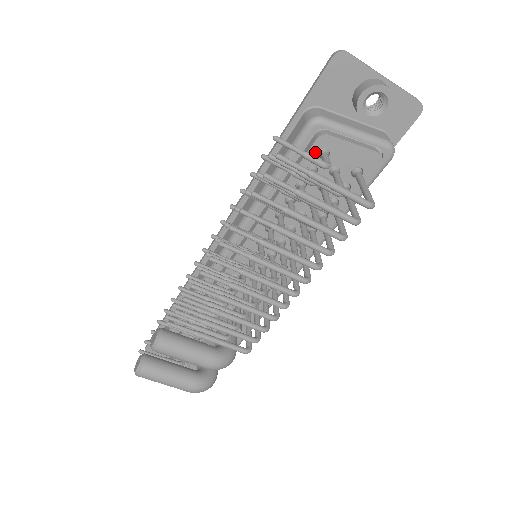
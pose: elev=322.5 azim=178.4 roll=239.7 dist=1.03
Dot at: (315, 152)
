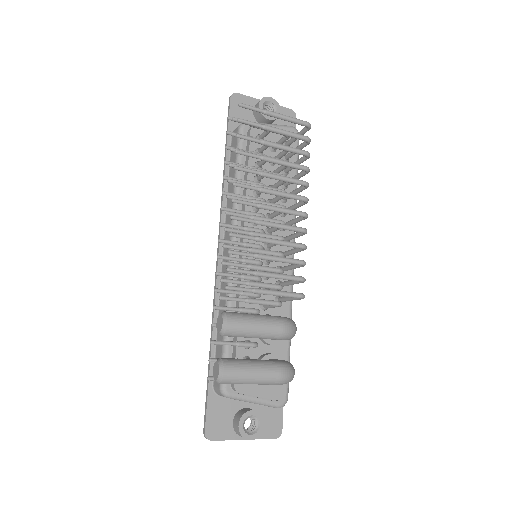
Dot at: occluded
